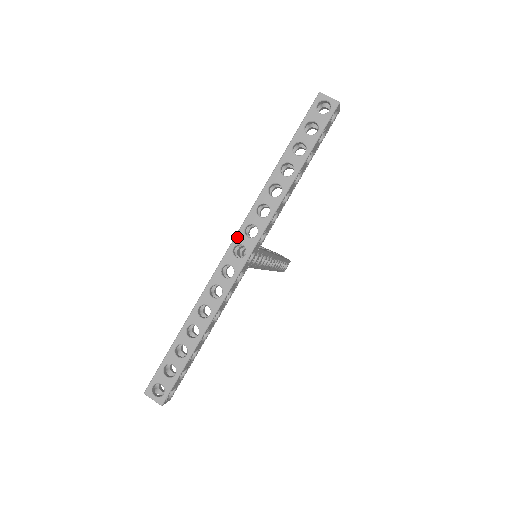
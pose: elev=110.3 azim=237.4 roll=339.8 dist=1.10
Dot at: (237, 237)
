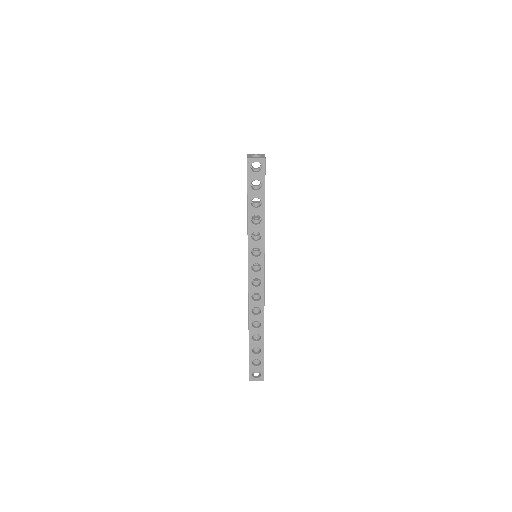
Dot at: (250, 276)
